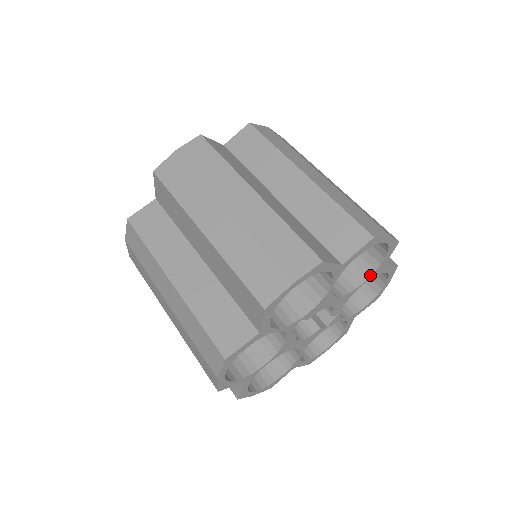
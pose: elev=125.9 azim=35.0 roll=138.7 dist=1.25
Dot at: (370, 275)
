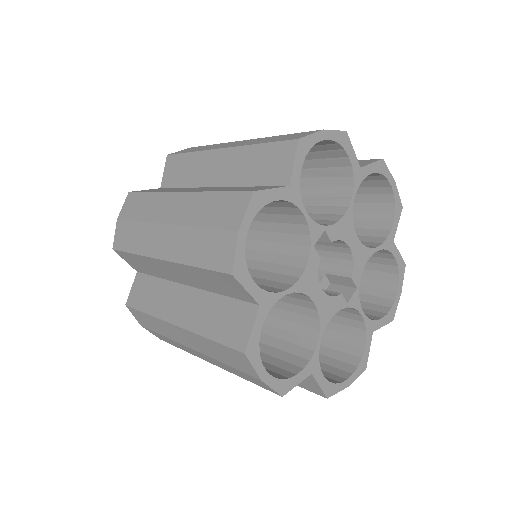
Dot at: (383, 241)
